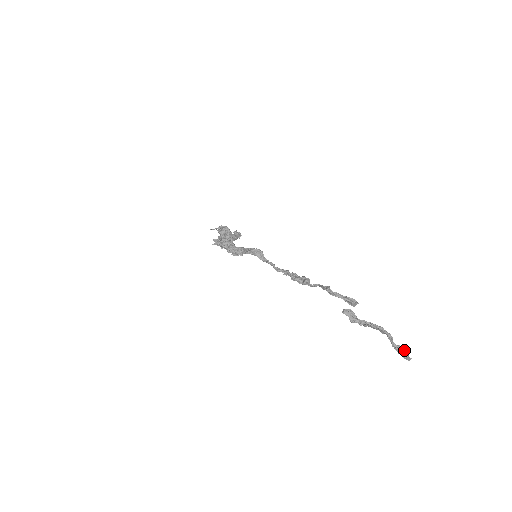
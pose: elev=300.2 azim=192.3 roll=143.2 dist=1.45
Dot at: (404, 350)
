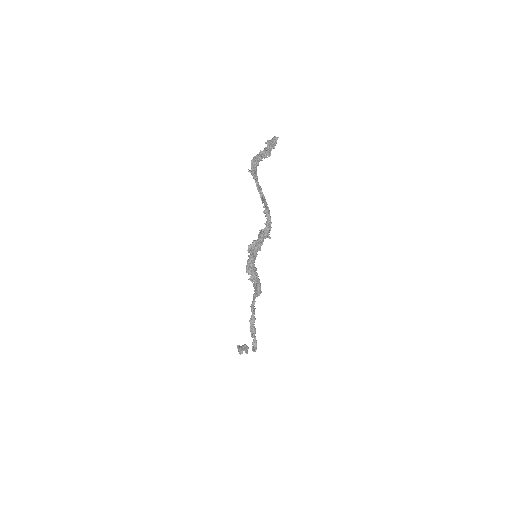
Dot at: occluded
